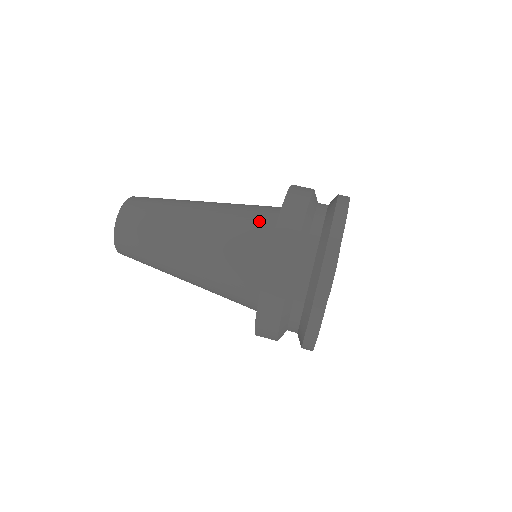
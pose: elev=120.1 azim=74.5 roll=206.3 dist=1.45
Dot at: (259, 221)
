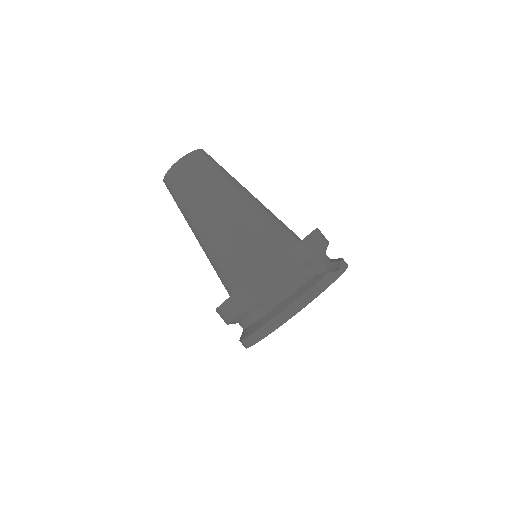
Dot at: (252, 256)
